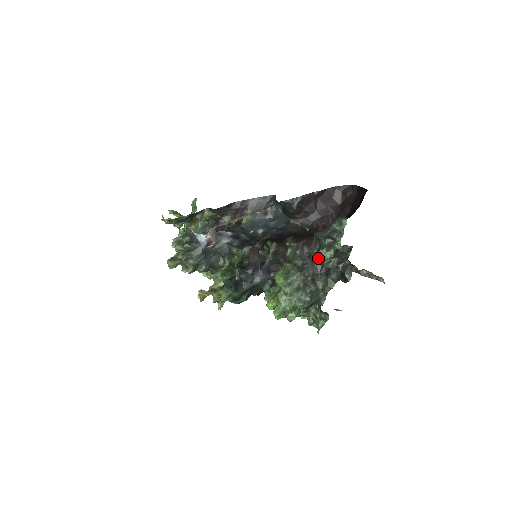
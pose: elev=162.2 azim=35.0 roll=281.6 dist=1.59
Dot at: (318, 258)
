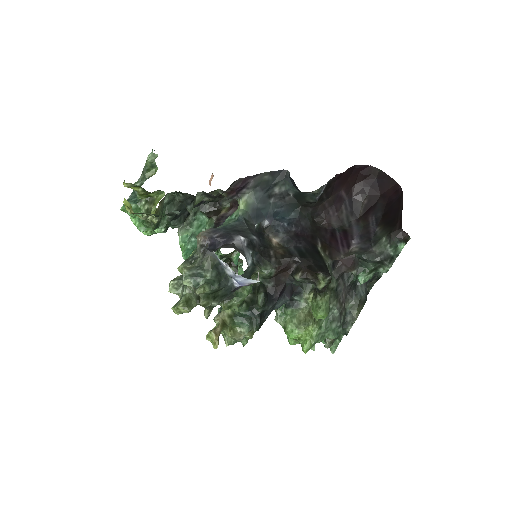
Dot at: (350, 276)
